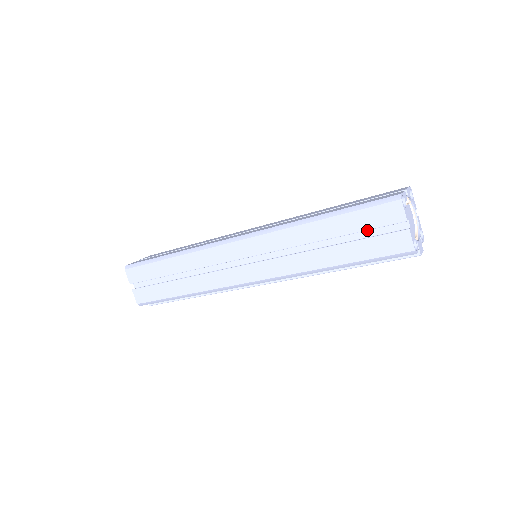
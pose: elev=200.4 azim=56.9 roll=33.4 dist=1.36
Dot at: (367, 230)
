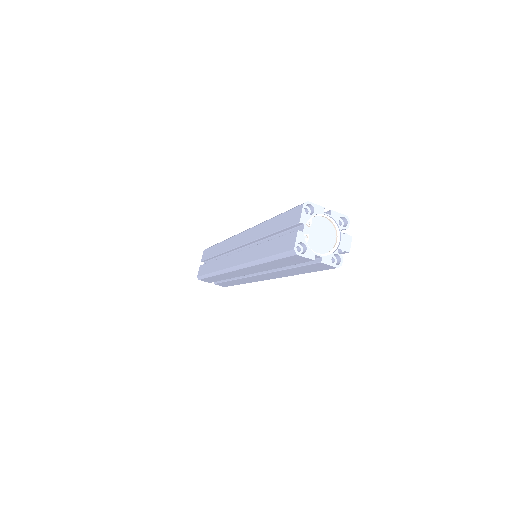
Dot at: occluded
